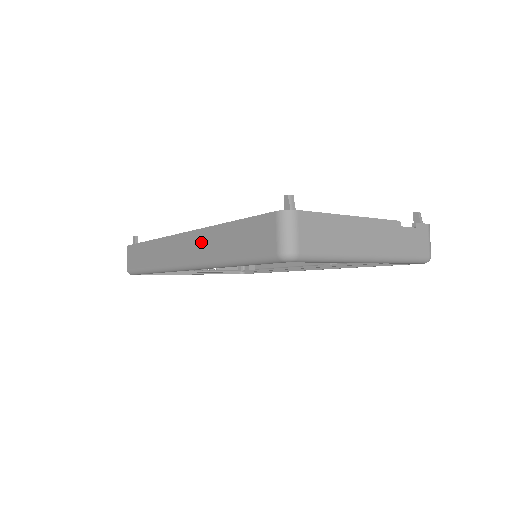
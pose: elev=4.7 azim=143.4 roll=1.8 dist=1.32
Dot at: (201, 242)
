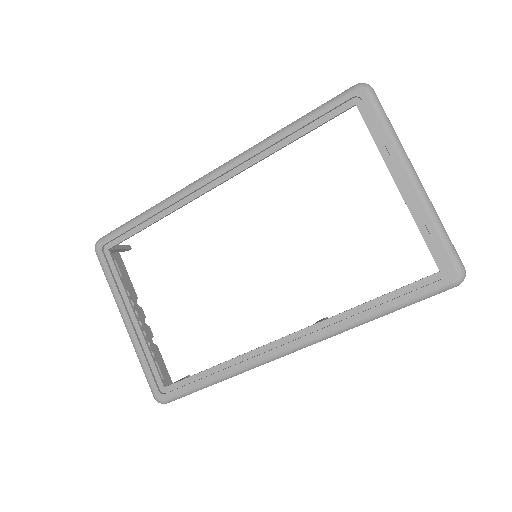
Dot at: occluded
